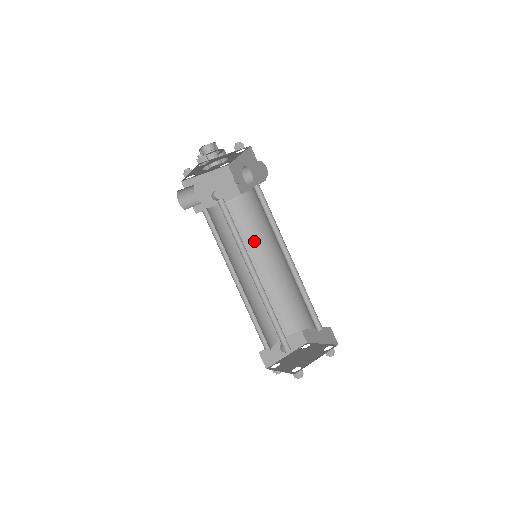
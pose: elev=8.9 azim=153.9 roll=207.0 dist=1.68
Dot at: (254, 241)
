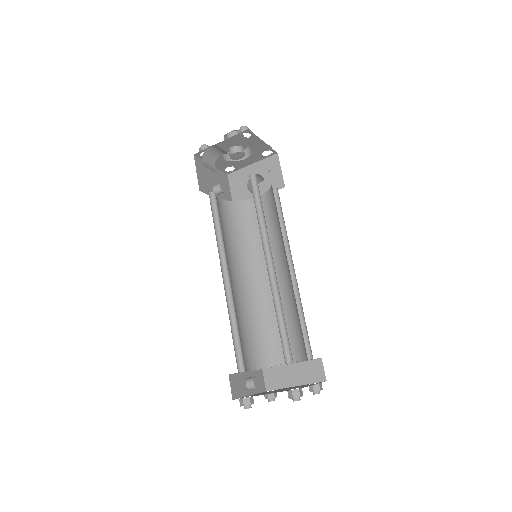
Dot at: (242, 250)
